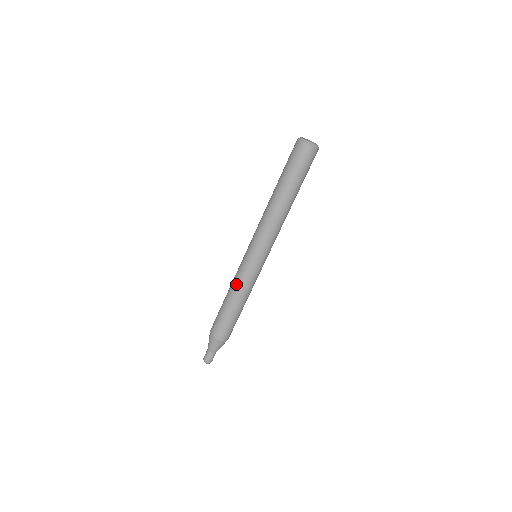
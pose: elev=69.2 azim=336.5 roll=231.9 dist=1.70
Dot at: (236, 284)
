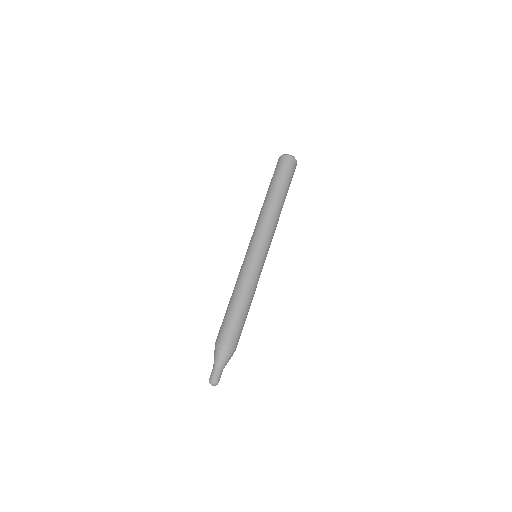
Dot at: (240, 281)
